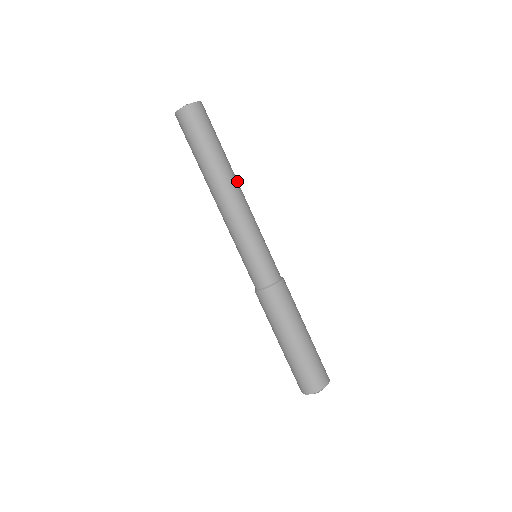
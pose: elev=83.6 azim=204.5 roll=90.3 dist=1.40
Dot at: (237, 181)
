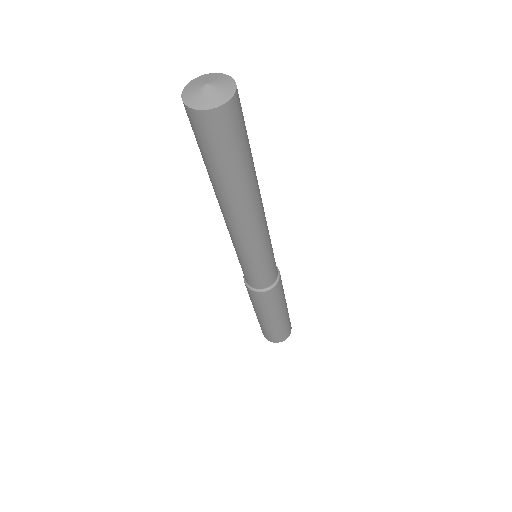
Dot at: occluded
